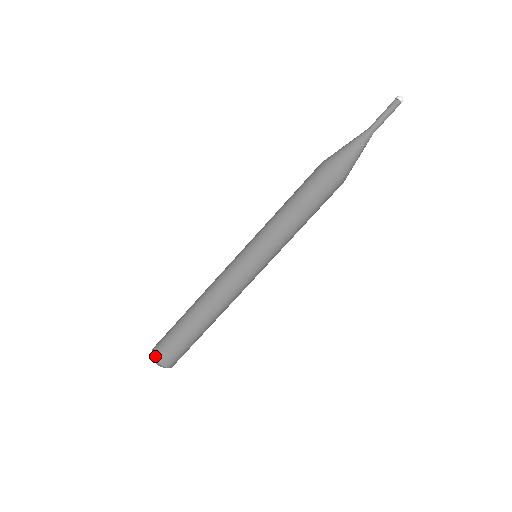
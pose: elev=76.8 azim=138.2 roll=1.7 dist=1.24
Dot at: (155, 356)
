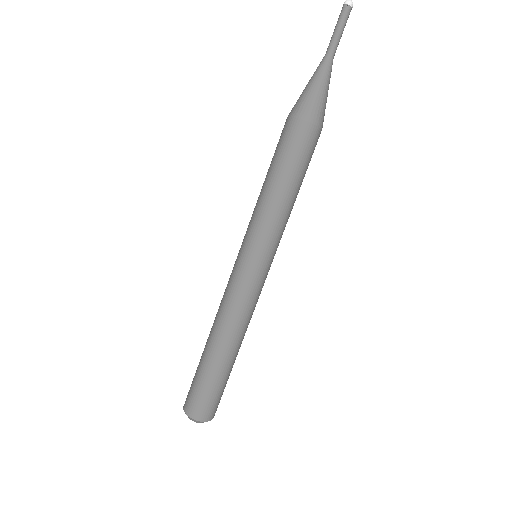
Dot at: (184, 404)
